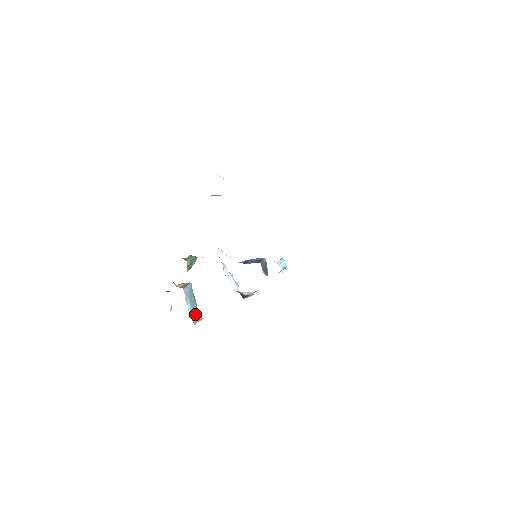
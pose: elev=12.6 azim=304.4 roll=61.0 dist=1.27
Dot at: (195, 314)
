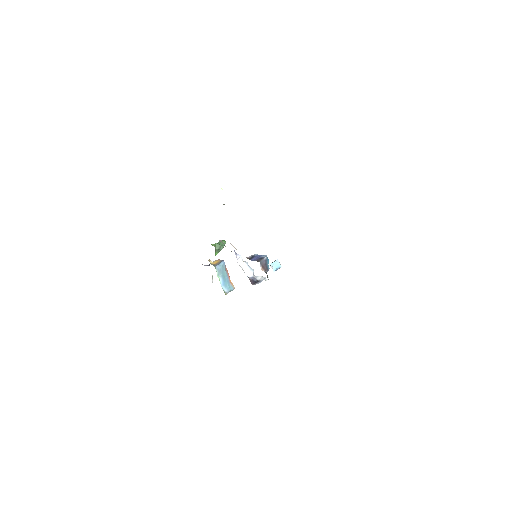
Dot at: (227, 286)
